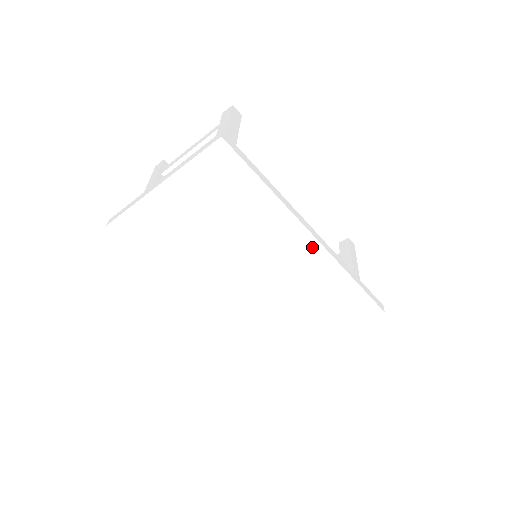
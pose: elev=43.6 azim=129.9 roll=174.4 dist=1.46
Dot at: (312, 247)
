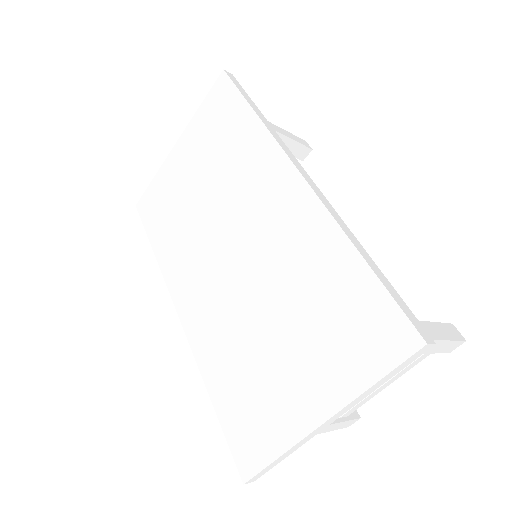
Dot at: (296, 190)
